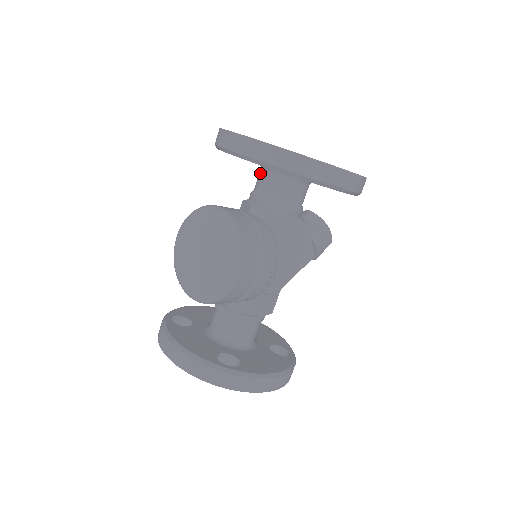
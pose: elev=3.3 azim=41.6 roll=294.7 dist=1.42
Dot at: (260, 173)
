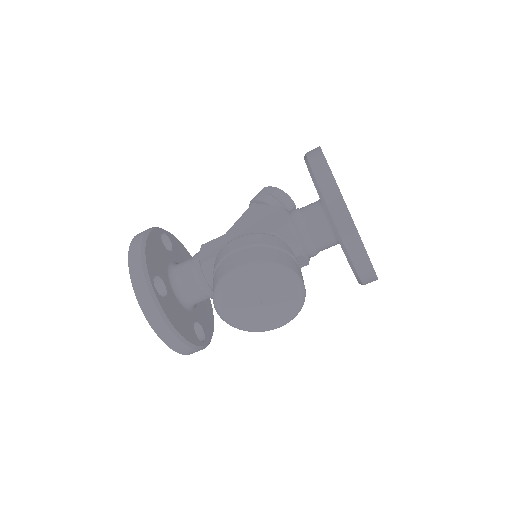
Dot at: (324, 226)
